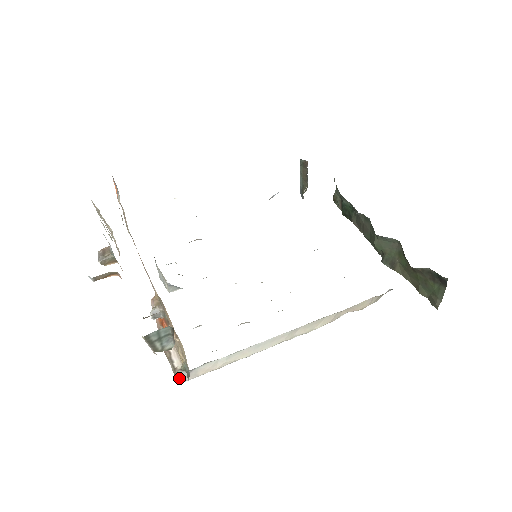
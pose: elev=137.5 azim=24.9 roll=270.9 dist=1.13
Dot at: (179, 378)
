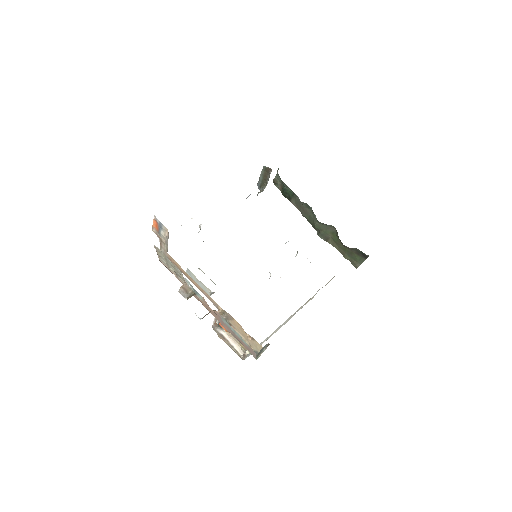
Dot at: (245, 358)
